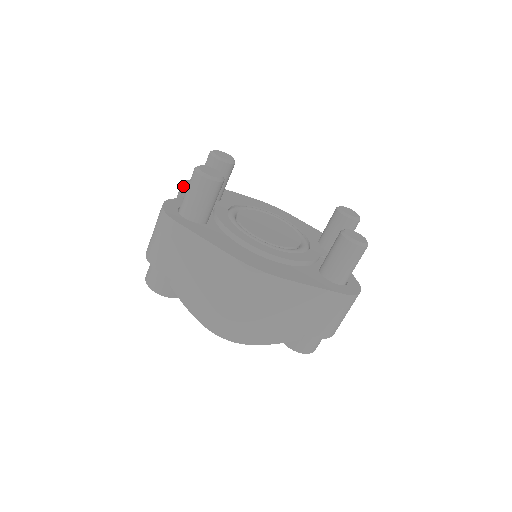
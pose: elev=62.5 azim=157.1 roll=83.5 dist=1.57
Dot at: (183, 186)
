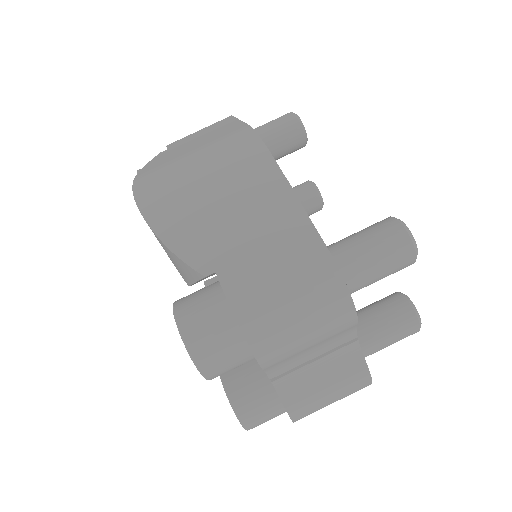
Dot at: occluded
